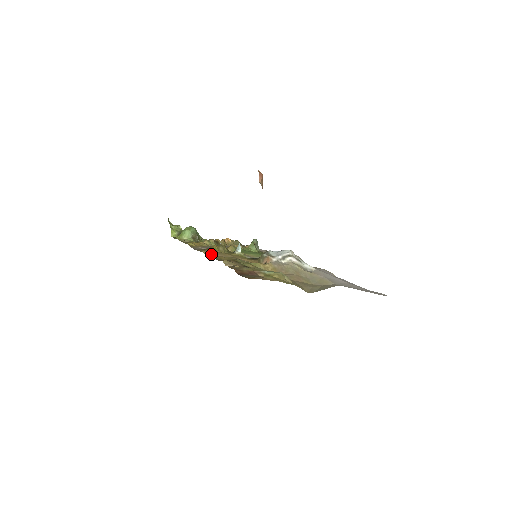
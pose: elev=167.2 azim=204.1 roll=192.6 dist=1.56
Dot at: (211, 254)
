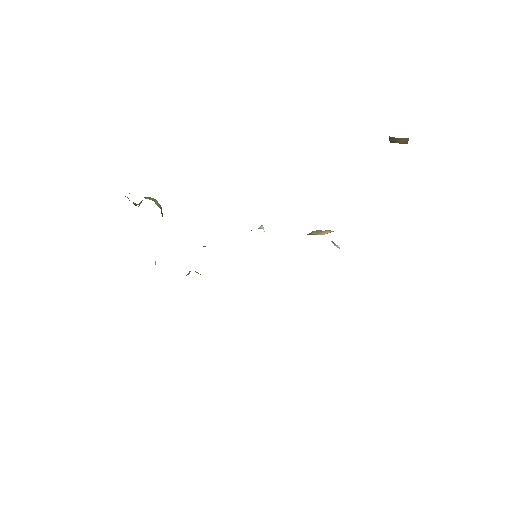
Dot at: occluded
